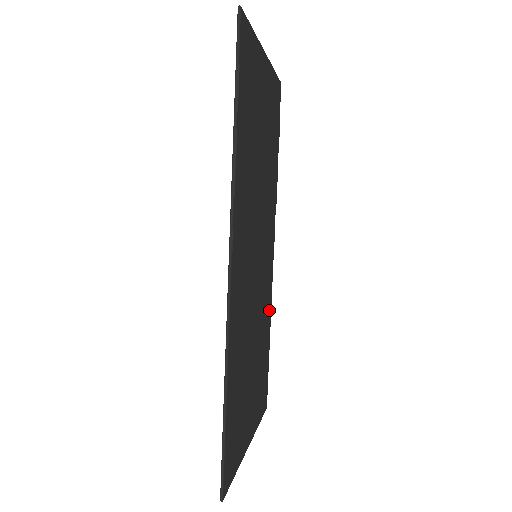
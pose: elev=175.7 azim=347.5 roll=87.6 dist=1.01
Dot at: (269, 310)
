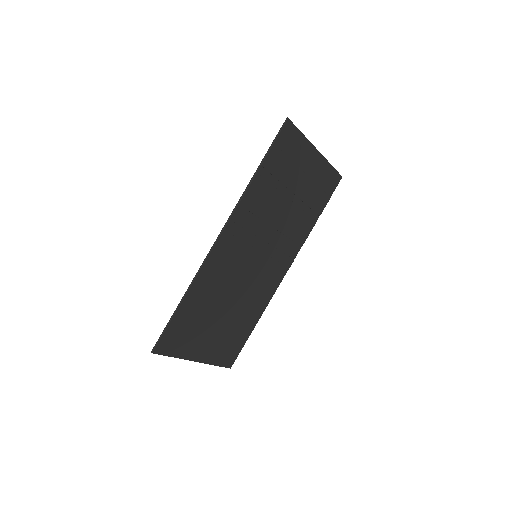
Dot at: (262, 306)
